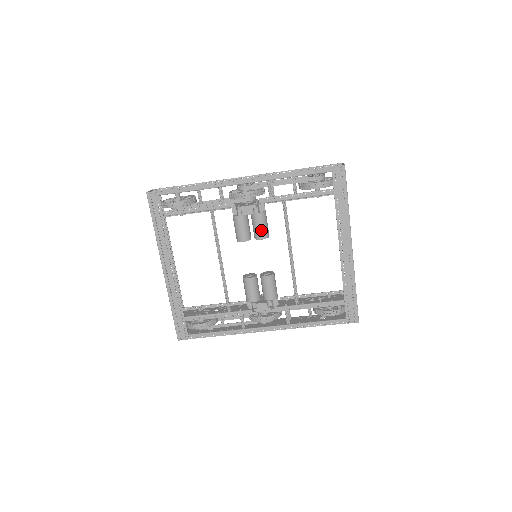
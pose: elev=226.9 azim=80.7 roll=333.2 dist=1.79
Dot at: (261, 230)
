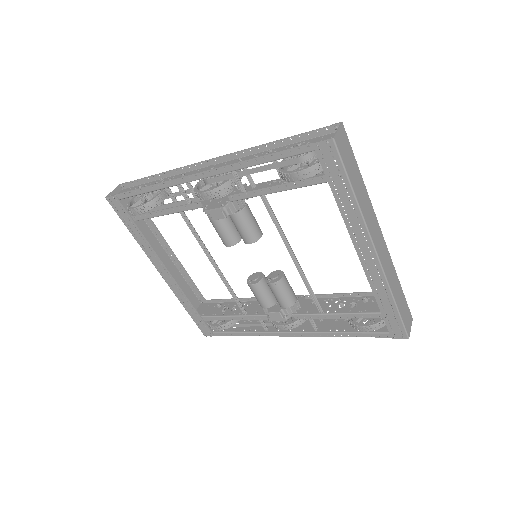
Dot at: (245, 233)
